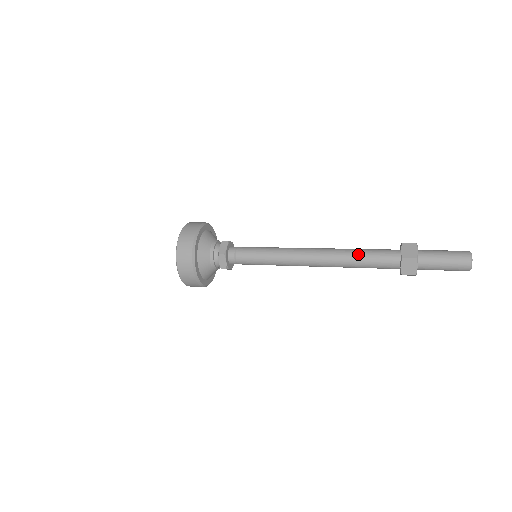
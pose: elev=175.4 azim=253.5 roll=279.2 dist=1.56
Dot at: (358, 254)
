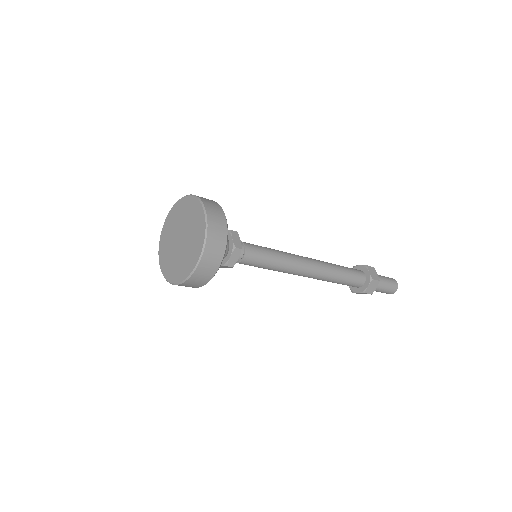
Dot at: occluded
